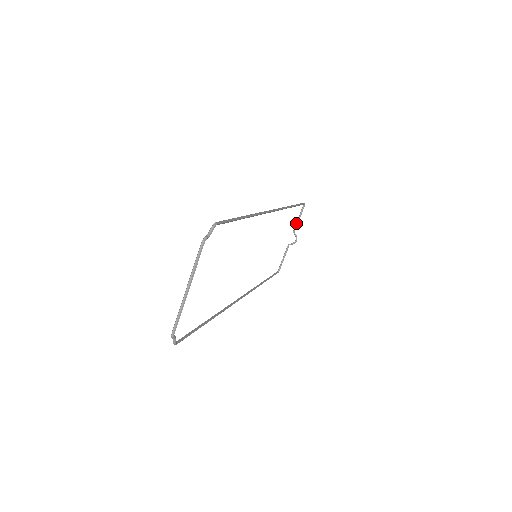
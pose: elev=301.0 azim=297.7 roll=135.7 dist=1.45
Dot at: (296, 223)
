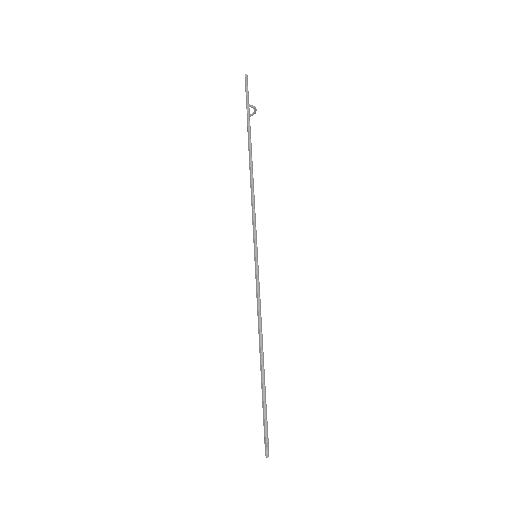
Dot at: occluded
